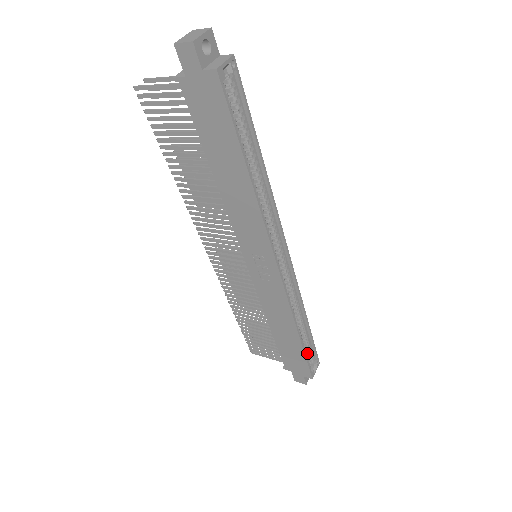
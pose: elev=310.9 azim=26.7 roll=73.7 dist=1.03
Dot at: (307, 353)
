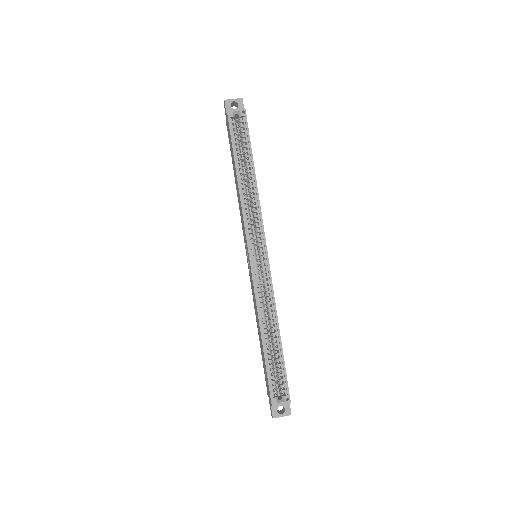
Dot at: occluded
